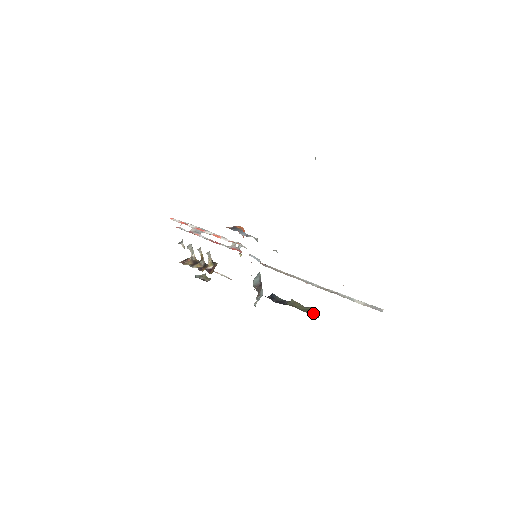
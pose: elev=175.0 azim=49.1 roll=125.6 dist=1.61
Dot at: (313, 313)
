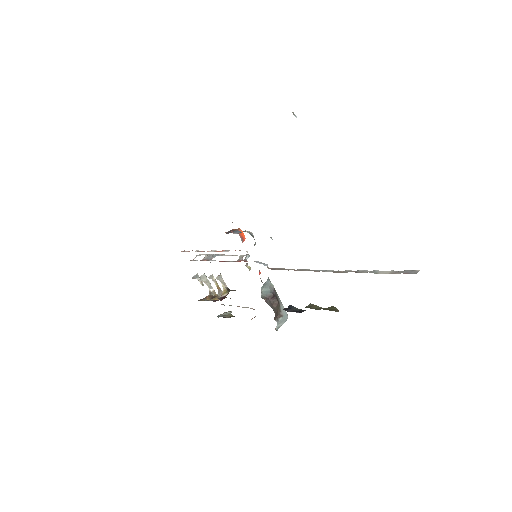
Dot at: (331, 309)
